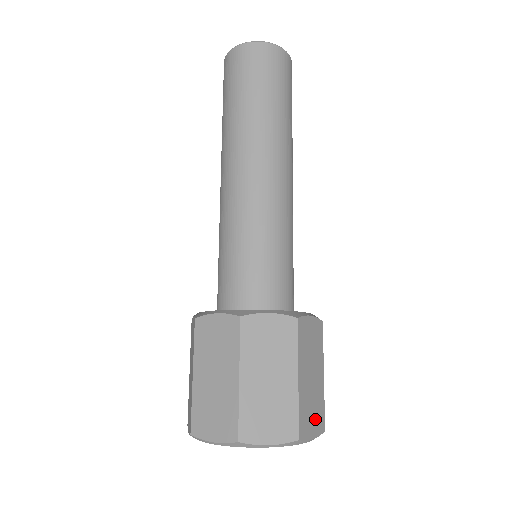
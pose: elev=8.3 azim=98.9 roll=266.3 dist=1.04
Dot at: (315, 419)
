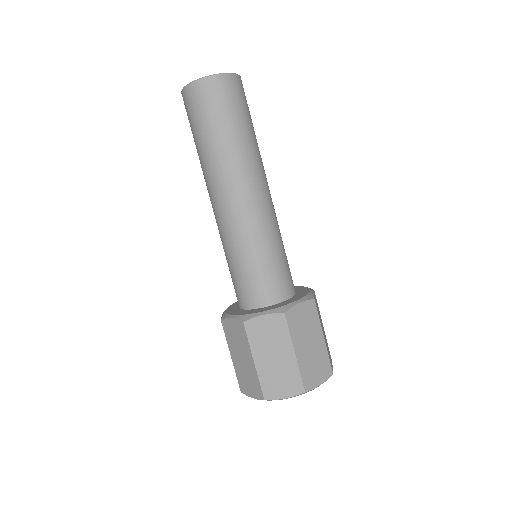
Dot at: (320, 371)
